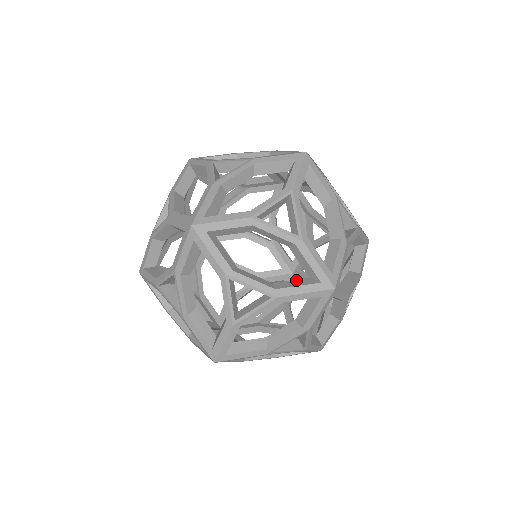
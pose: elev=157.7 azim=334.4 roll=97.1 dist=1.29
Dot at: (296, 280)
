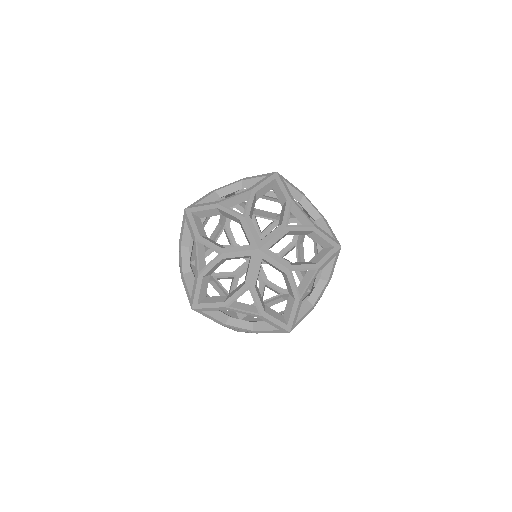
Dot at: occluded
